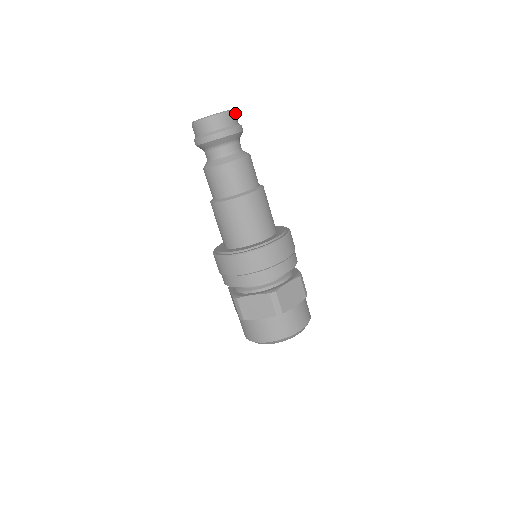
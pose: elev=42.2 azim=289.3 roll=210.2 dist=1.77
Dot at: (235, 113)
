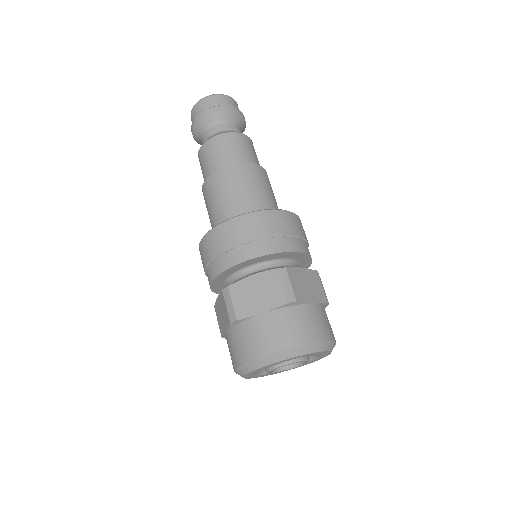
Dot at: occluded
